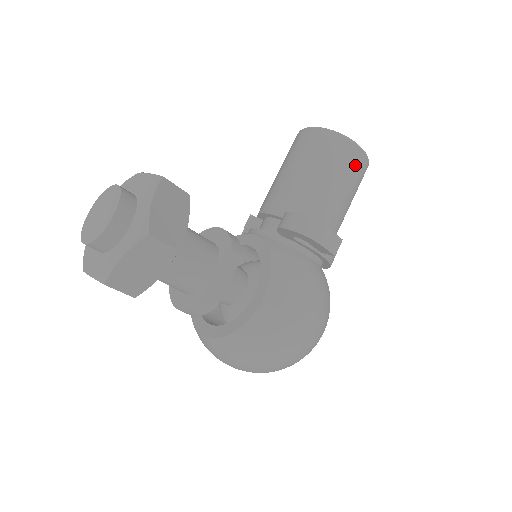
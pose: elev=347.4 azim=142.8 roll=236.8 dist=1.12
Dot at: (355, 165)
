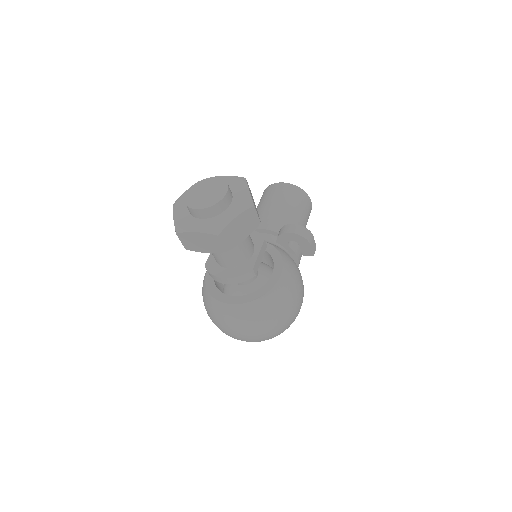
Dot at: (309, 210)
